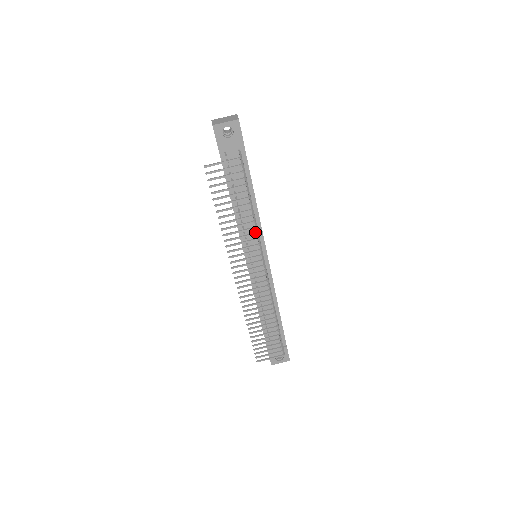
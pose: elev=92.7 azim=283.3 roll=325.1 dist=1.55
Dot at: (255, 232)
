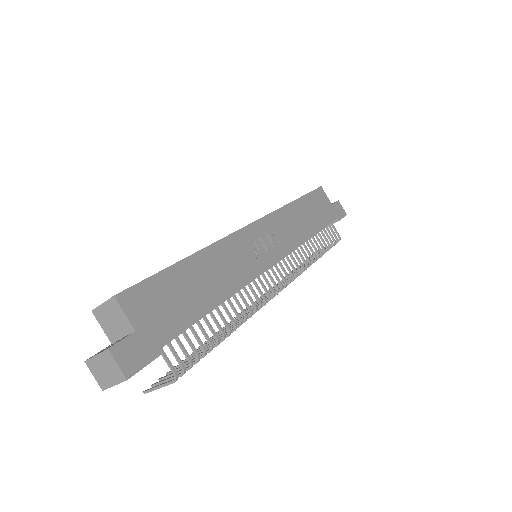
Dot at: (248, 316)
